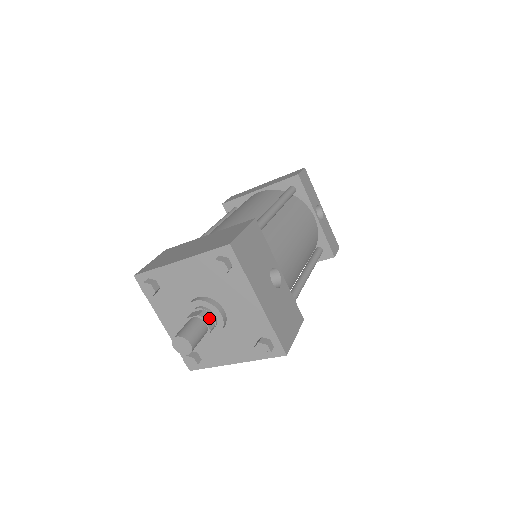
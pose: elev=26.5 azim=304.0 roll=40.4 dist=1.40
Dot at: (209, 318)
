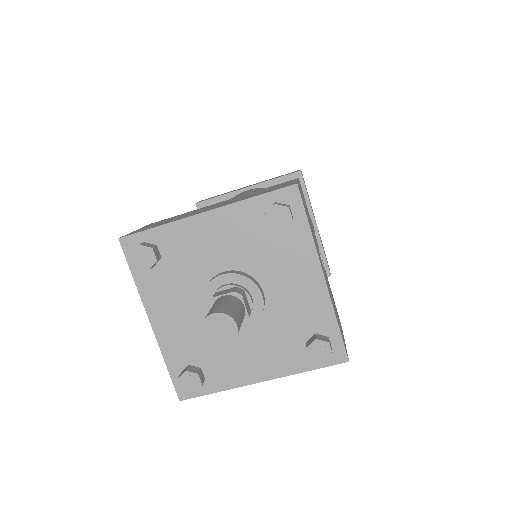
Dot at: (246, 299)
